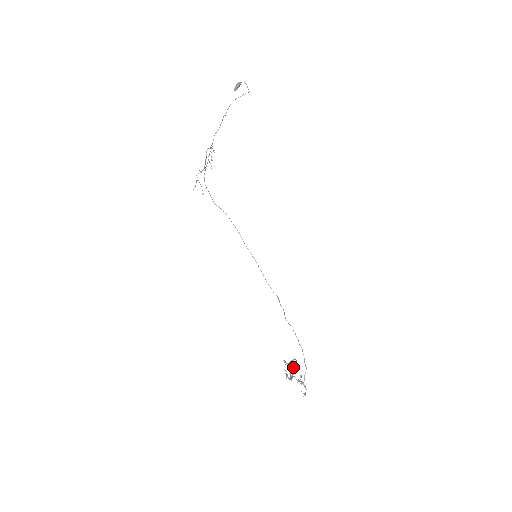
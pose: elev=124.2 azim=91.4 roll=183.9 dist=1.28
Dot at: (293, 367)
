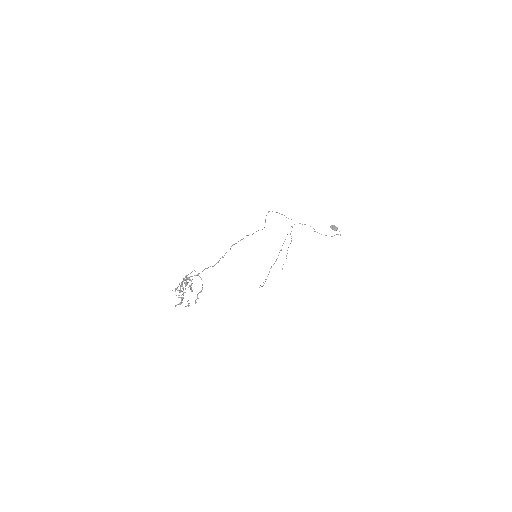
Dot at: occluded
